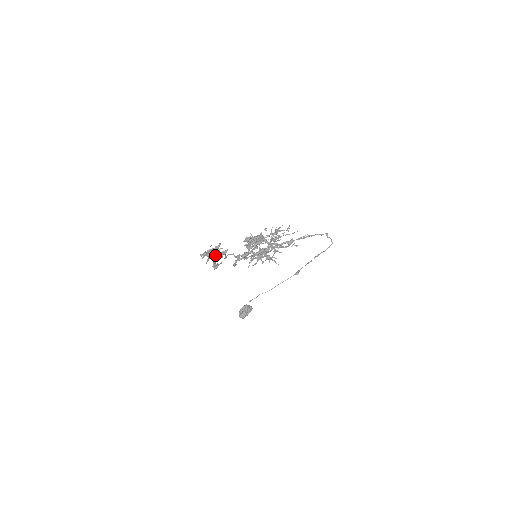
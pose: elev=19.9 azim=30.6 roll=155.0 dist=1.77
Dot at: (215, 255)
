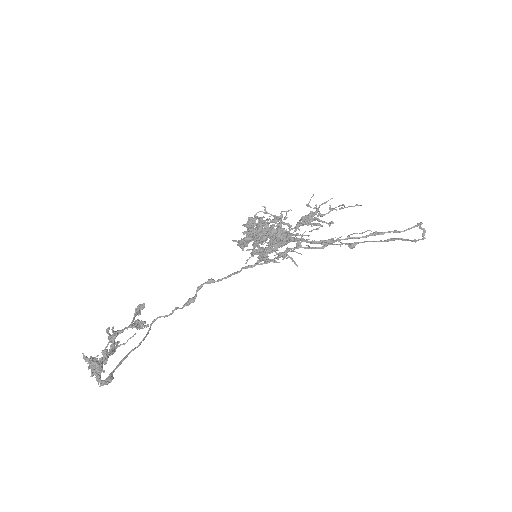
Dot at: occluded
